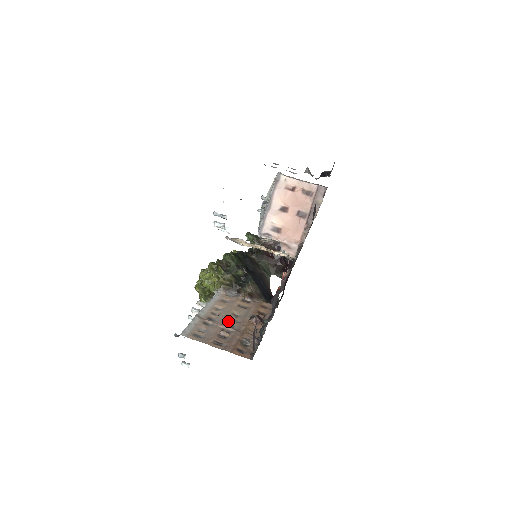
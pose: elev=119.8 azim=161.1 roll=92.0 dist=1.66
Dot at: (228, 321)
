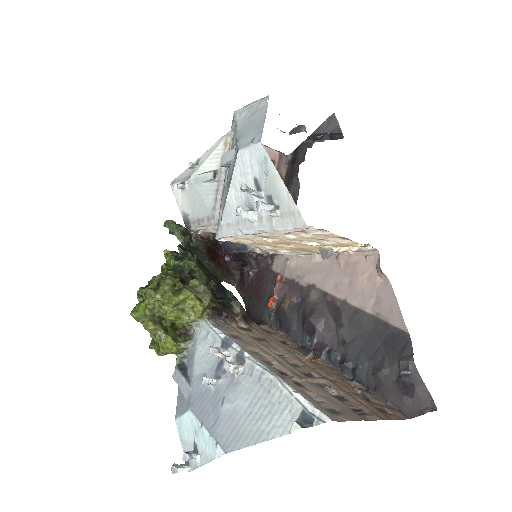
Dot at: (297, 368)
